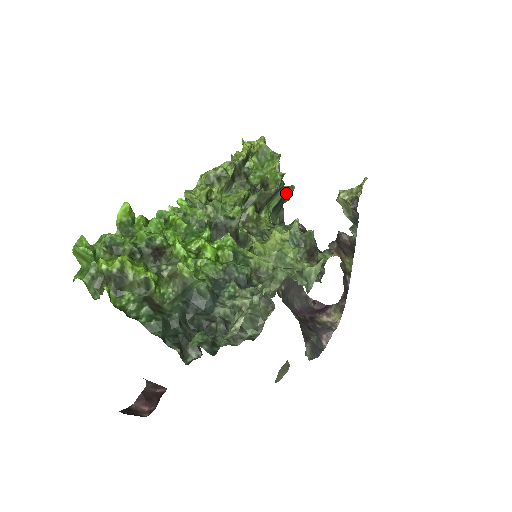
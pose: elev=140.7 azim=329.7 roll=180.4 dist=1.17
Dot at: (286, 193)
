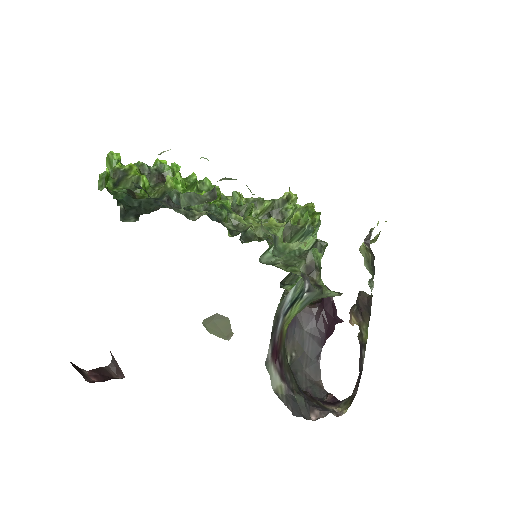
Dot at: (317, 246)
